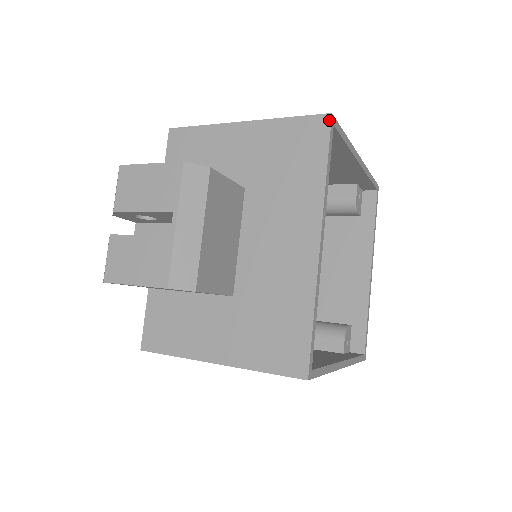
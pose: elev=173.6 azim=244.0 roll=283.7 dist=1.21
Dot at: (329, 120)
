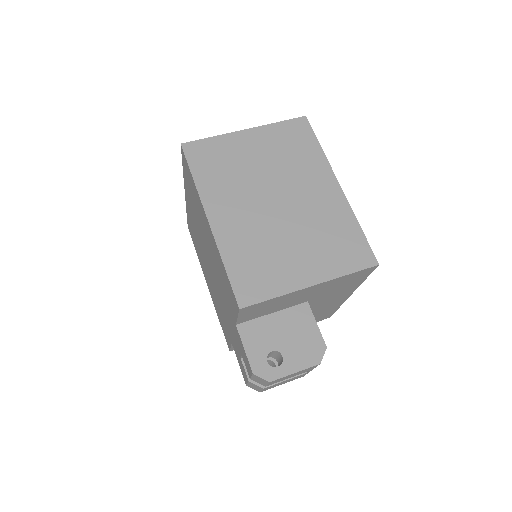
Dot at: (376, 267)
